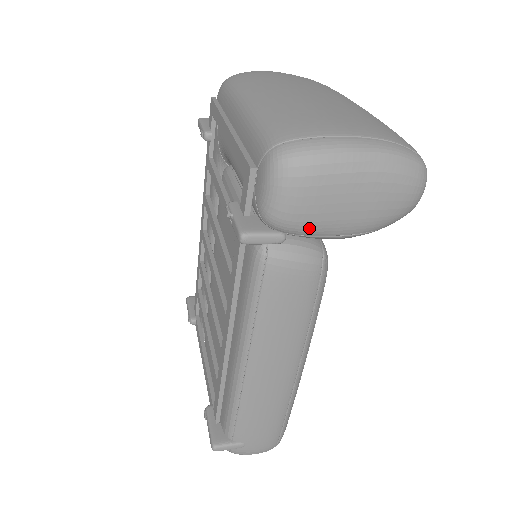
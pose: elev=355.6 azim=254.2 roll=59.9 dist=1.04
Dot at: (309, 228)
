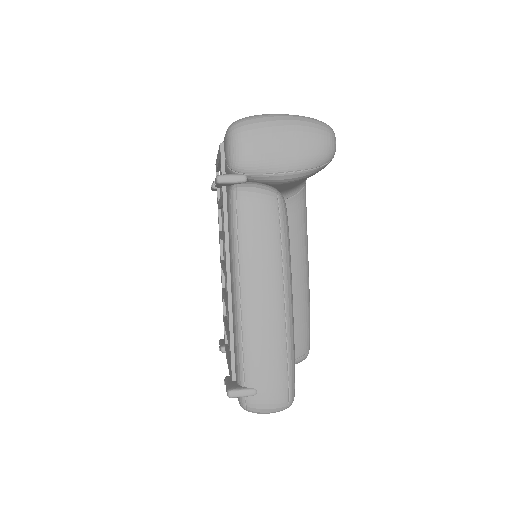
Dot at: (259, 166)
